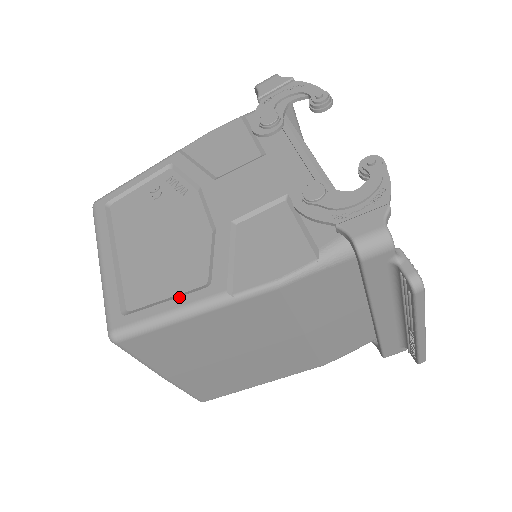
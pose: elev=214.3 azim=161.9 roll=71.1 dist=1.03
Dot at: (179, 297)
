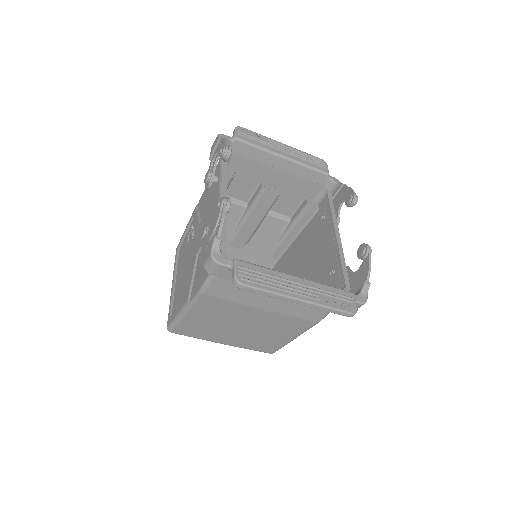
Dot at: occluded
